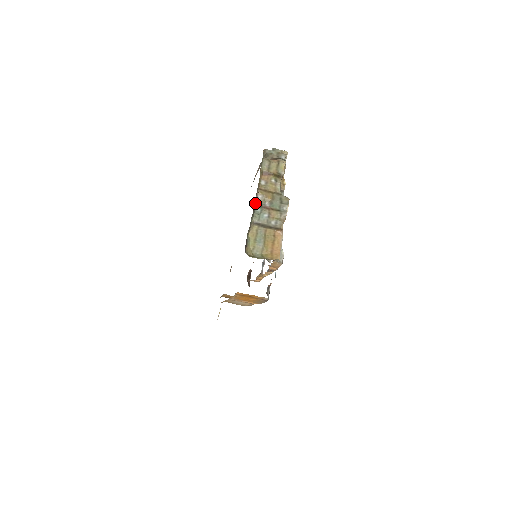
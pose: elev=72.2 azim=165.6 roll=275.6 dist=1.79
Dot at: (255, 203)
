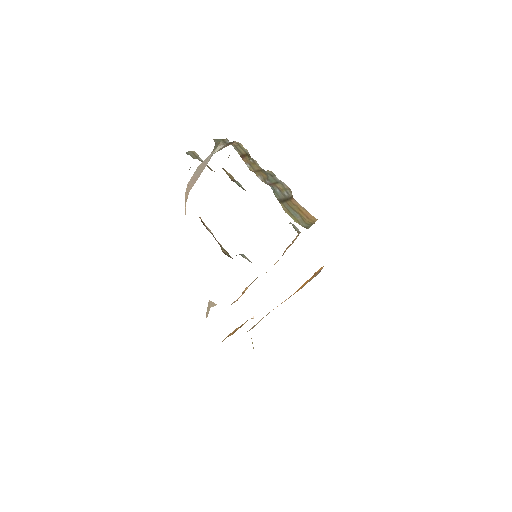
Dot at: occluded
